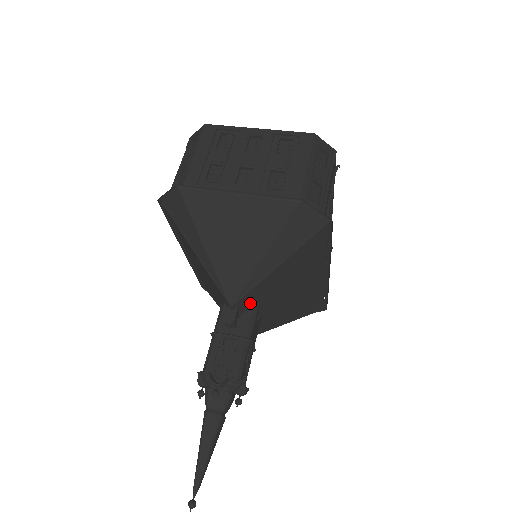
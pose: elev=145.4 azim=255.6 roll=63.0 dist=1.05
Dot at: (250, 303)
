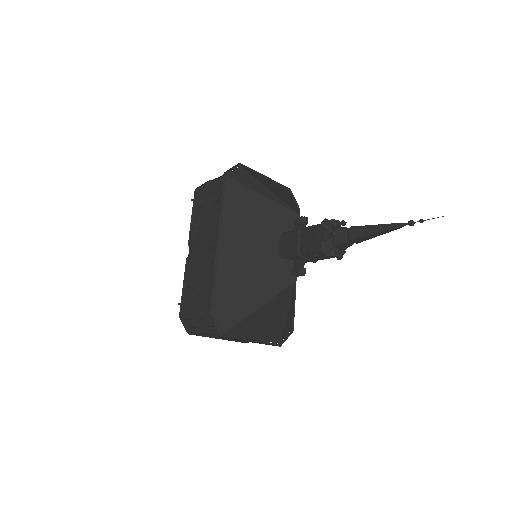
Dot at: occluded
